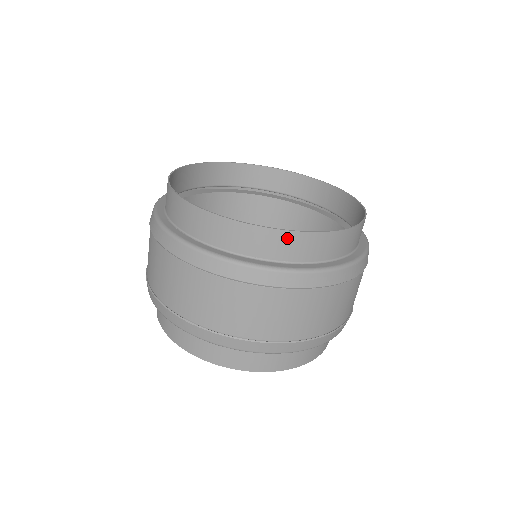
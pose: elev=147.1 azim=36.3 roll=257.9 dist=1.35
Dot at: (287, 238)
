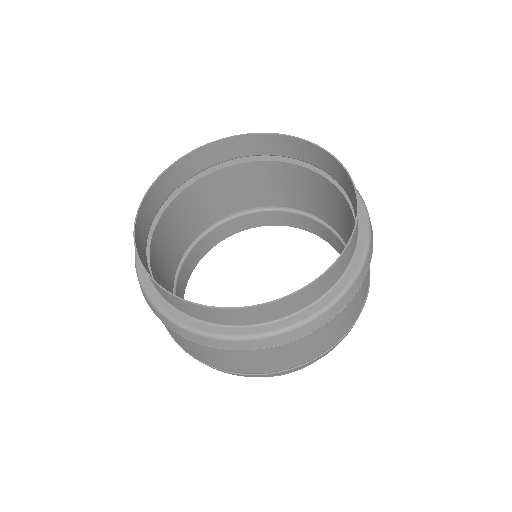
Dot at: (162, 291)
